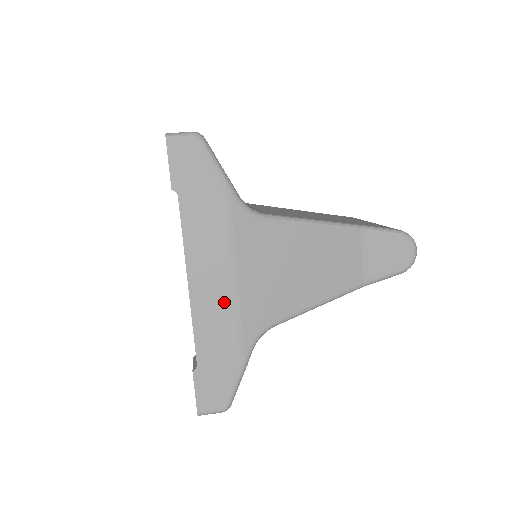
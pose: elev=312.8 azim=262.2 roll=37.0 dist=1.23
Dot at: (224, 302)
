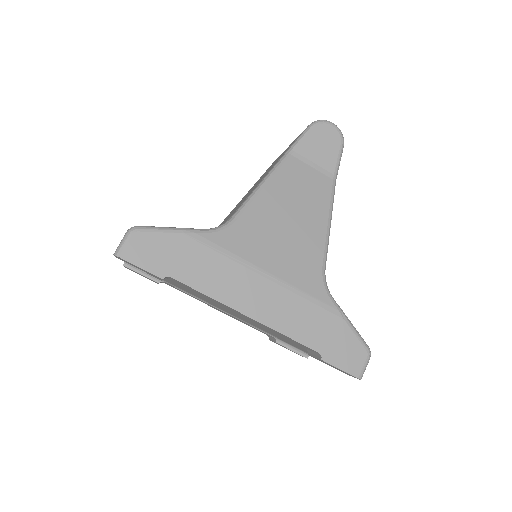
Dot at: (281, 297)
